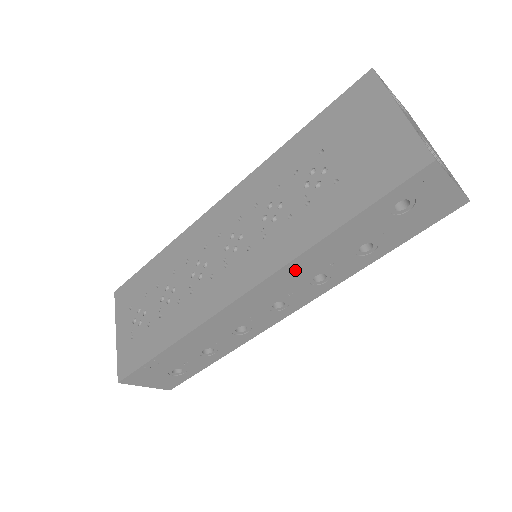
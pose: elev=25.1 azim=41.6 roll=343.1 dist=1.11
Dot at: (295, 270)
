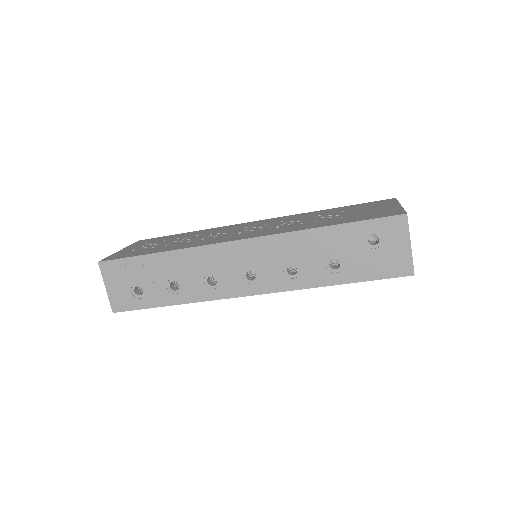
Dot at: (284, 244)
